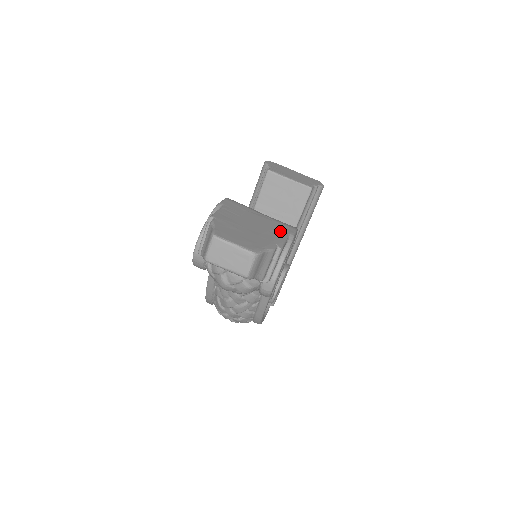
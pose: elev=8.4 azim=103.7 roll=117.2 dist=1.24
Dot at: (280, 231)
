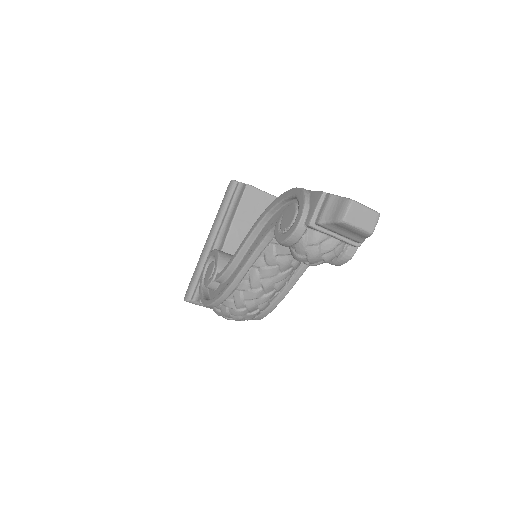
Dot at: occluded
